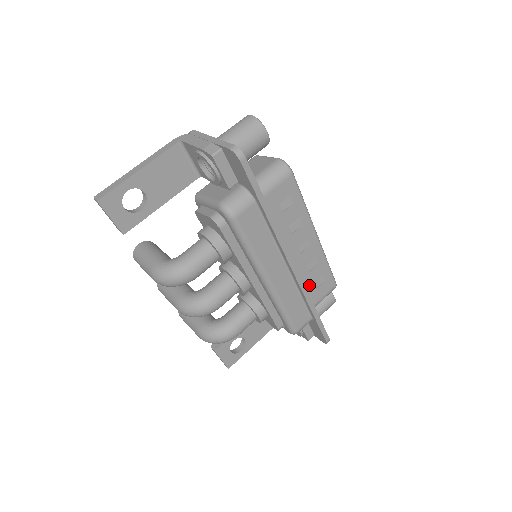
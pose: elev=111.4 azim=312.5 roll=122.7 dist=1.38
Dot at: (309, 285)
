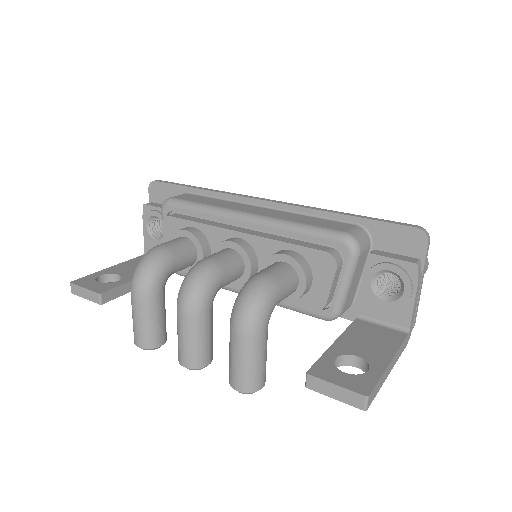
Dot at: occluded
